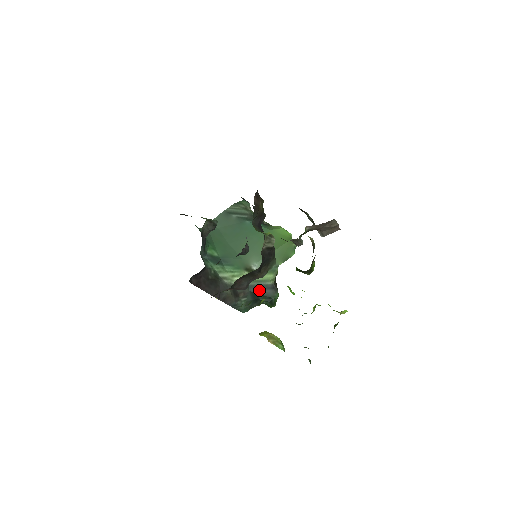
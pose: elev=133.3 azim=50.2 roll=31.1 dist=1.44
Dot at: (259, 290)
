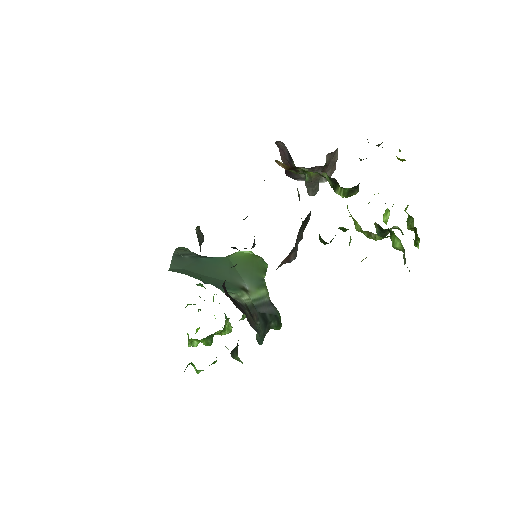
Dot at: (264, 309)
